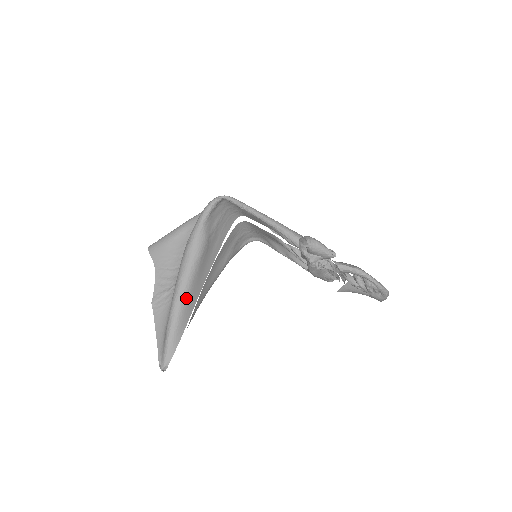
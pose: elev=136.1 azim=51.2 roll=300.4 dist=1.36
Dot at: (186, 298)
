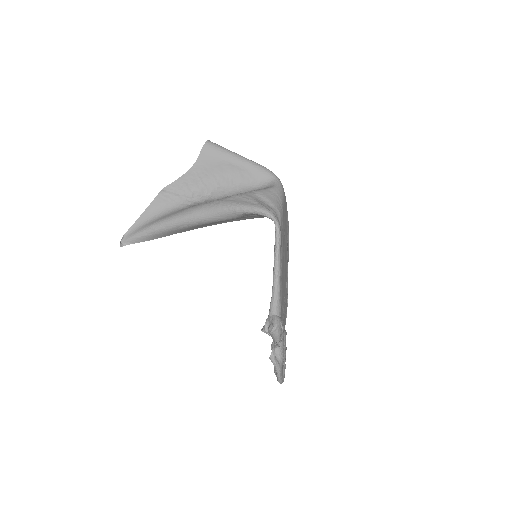
Dot at: (181, 228)
